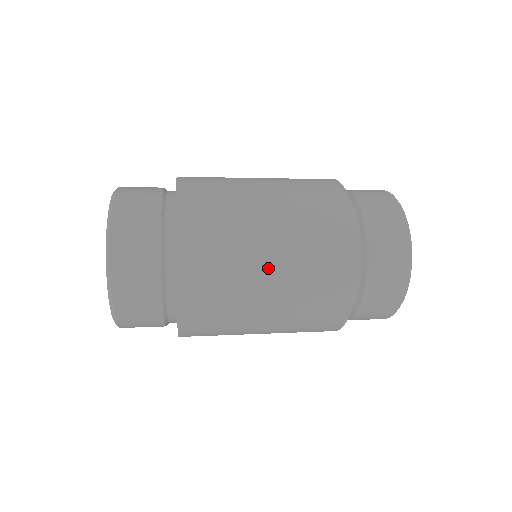
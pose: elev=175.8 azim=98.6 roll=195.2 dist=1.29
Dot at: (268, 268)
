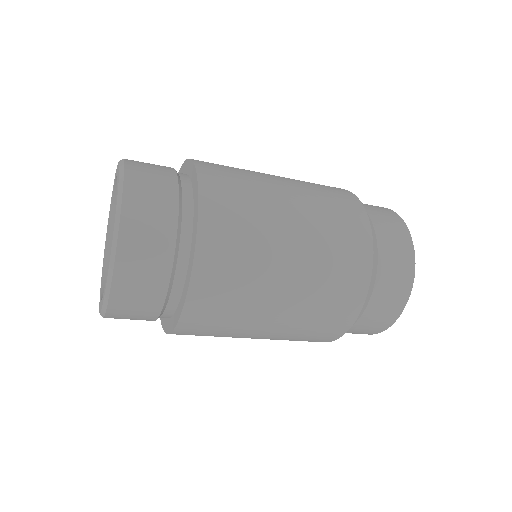
Dot at: (285, 193)
